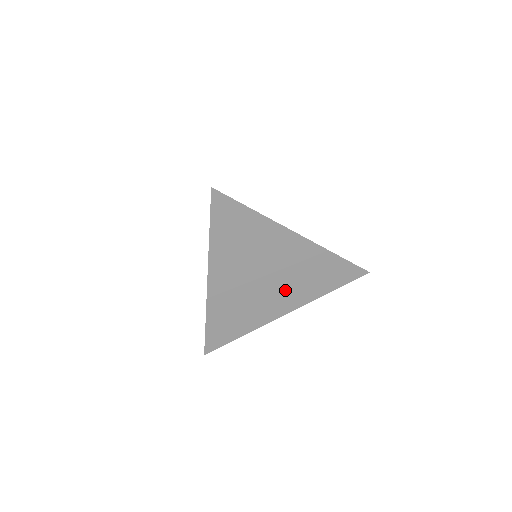
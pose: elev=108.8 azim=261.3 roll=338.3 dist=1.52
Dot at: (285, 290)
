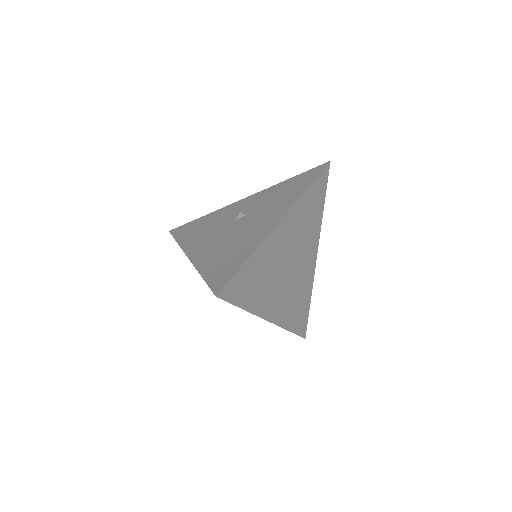
Dot at: occluded
